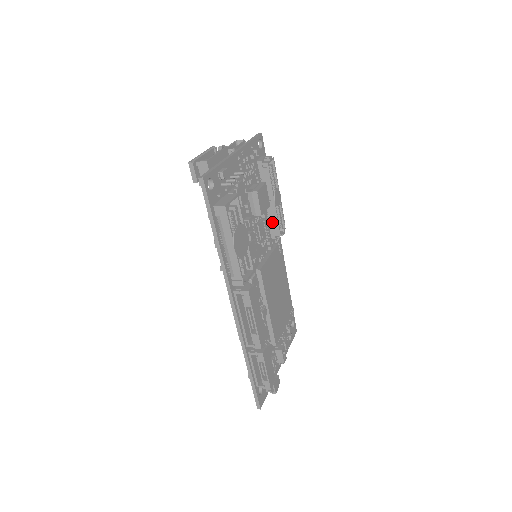
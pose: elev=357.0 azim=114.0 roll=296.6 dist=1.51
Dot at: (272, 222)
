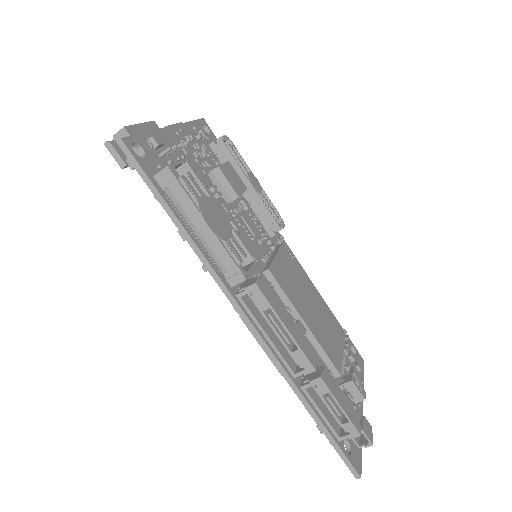
Dot at: (261, 215)
